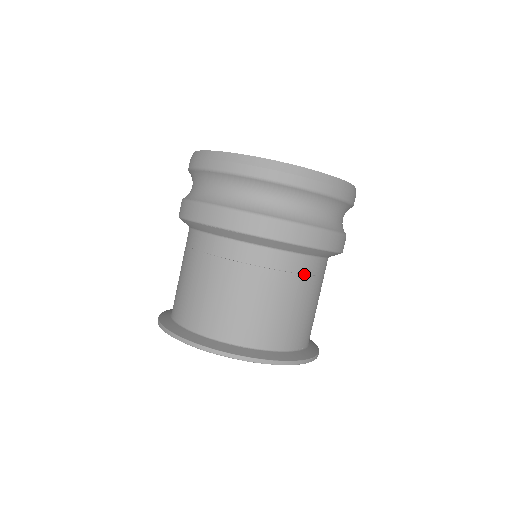
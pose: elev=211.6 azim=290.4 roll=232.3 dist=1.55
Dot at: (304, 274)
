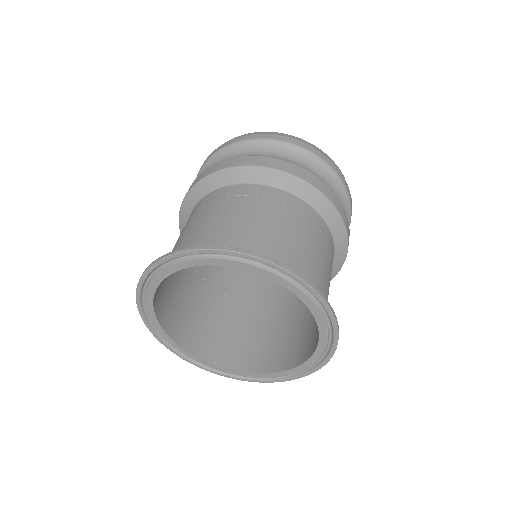
Dot at: (310, 221)
